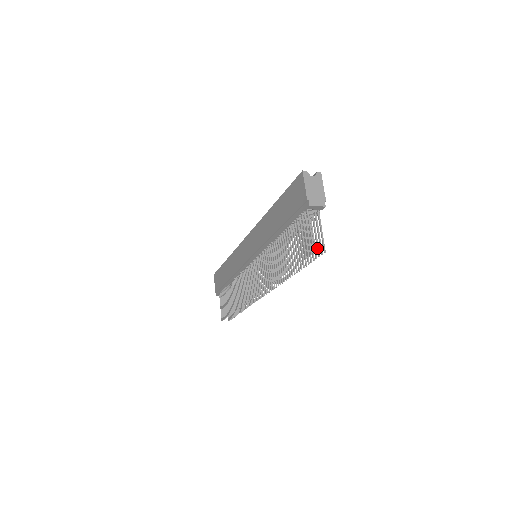
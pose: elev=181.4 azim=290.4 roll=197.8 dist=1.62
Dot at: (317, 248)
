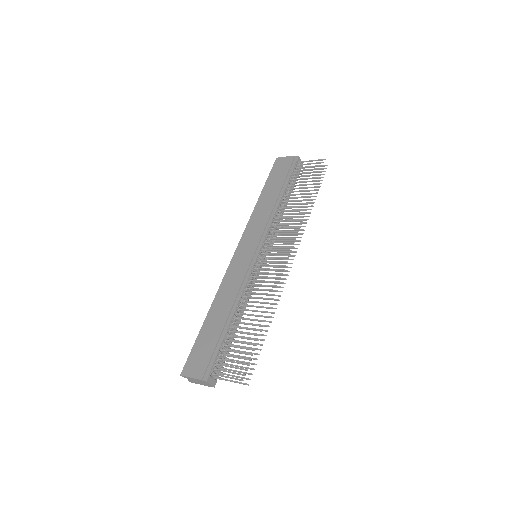
Dot at: occluded
